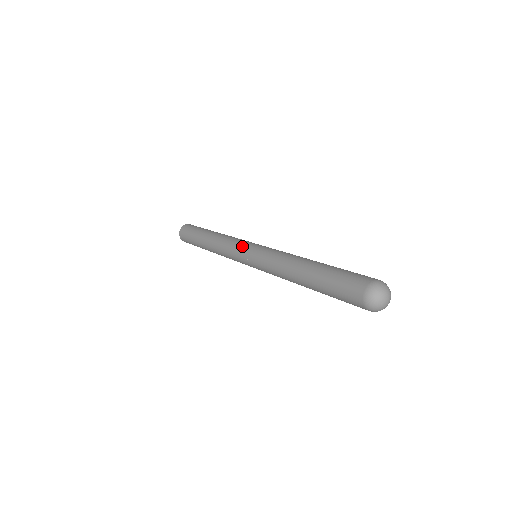
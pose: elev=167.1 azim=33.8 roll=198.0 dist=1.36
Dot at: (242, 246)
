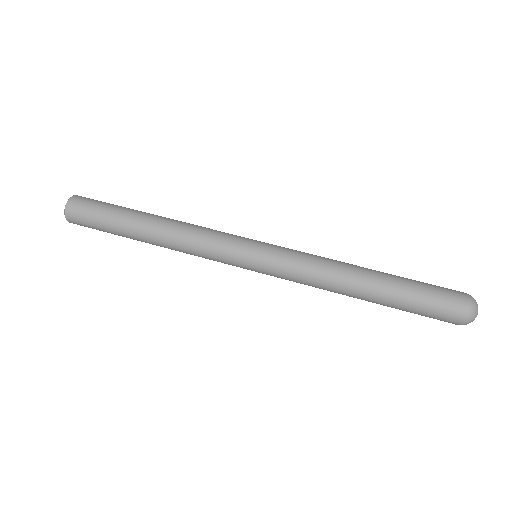
Dot at: (240, 242)
